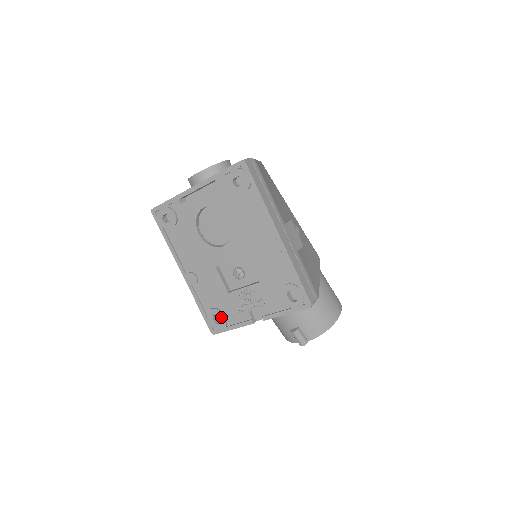
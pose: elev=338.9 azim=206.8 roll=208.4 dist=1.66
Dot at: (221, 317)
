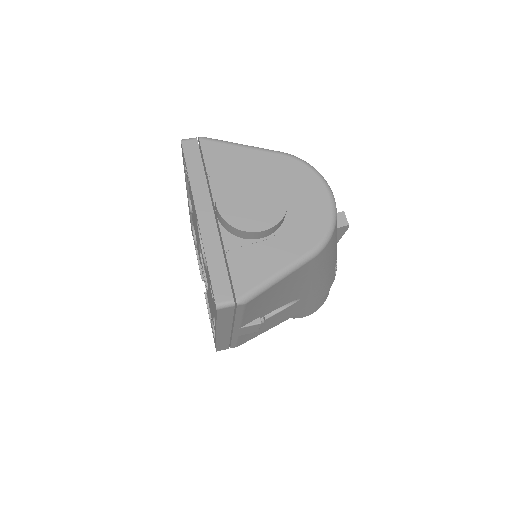
Dot at: (194, 242)
